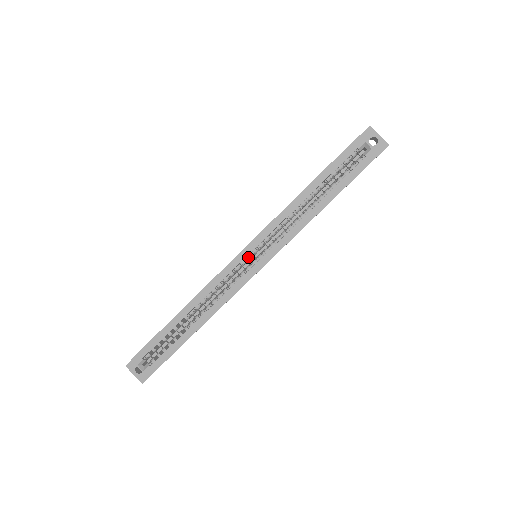
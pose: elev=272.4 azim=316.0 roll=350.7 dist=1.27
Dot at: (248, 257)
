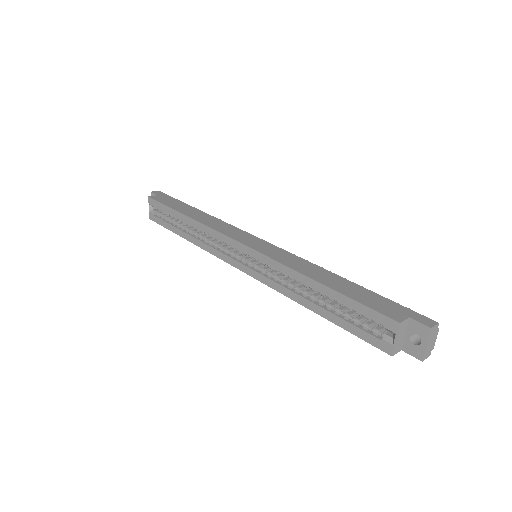
Dot at: (243, 252)
